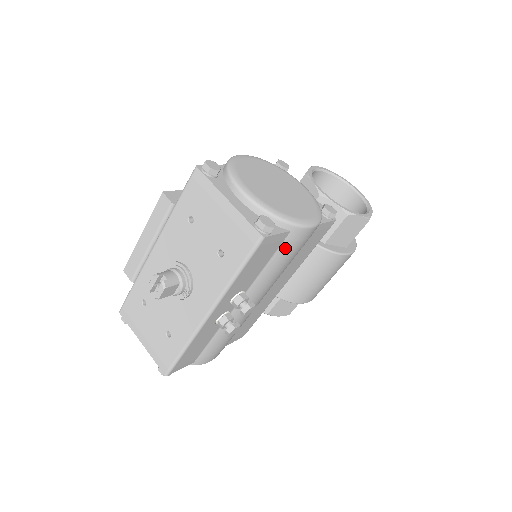
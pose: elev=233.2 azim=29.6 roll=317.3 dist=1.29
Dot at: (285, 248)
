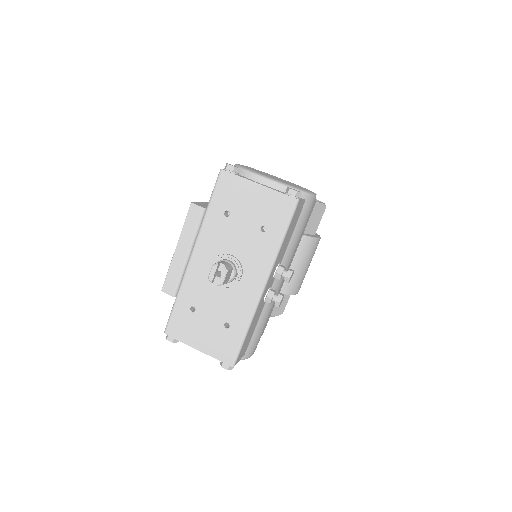
Dot at: (302, 217)
